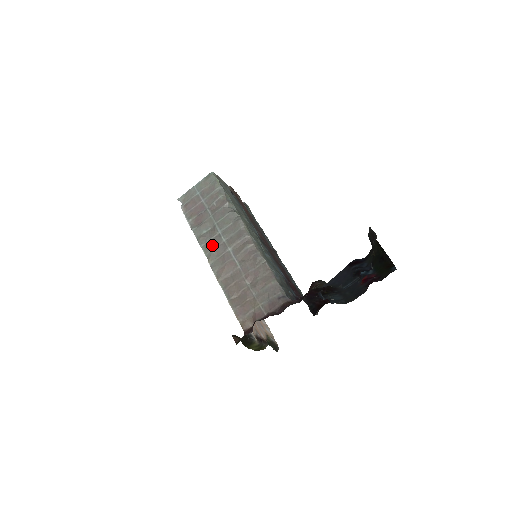
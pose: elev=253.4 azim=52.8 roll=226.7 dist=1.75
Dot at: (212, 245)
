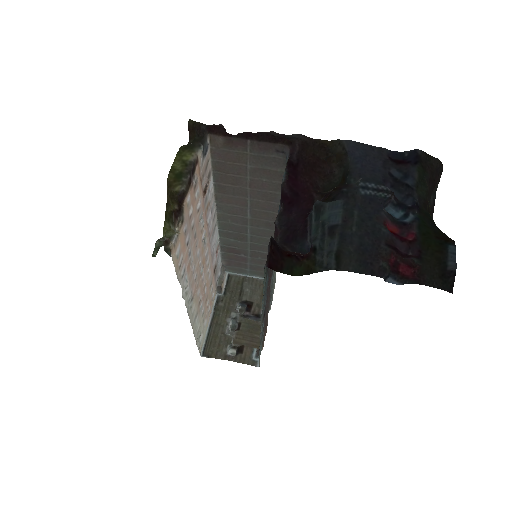
Dot at: (232, 227)
